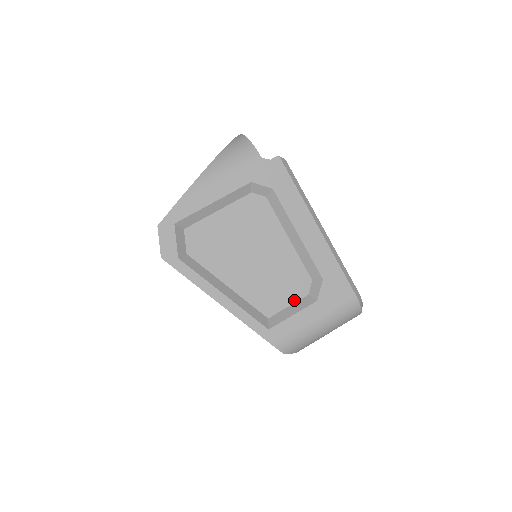
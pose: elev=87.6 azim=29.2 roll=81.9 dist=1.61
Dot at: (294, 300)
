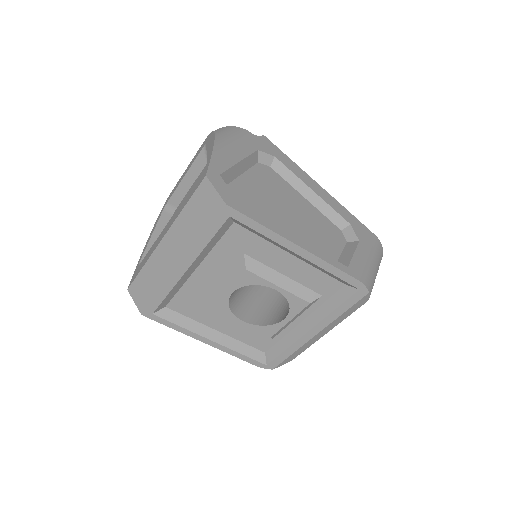
Dot at: (341, 247)
